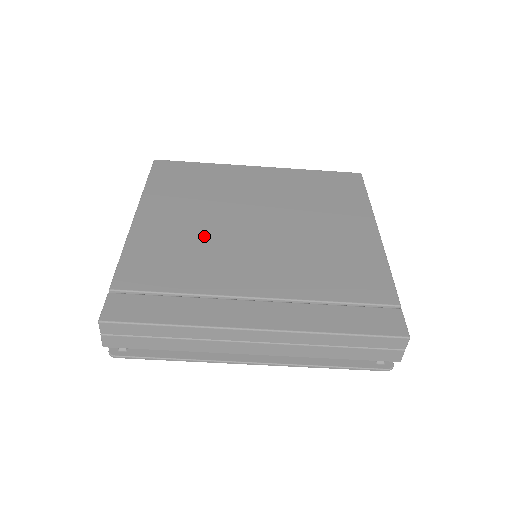
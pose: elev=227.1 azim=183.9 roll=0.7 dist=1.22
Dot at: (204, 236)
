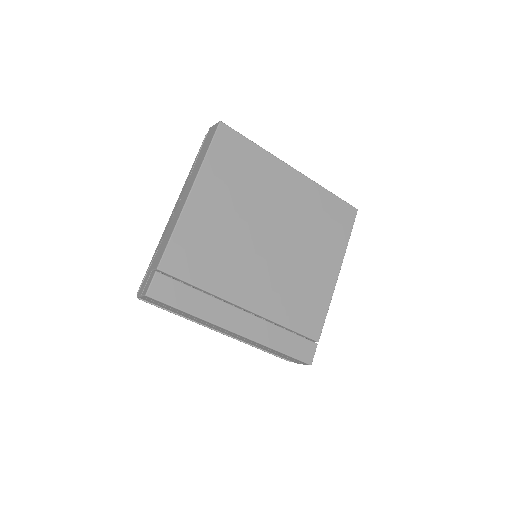
Dot at: (231, 238)
